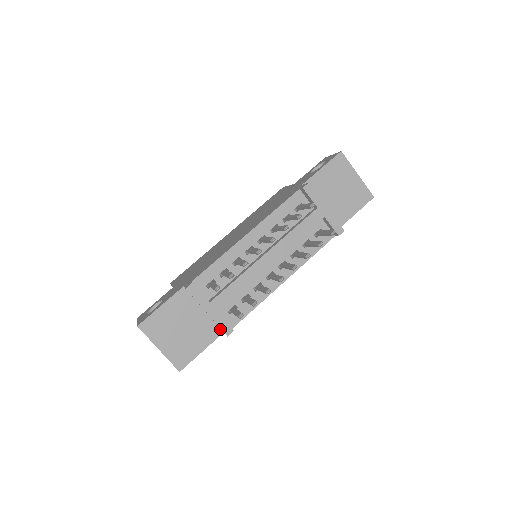
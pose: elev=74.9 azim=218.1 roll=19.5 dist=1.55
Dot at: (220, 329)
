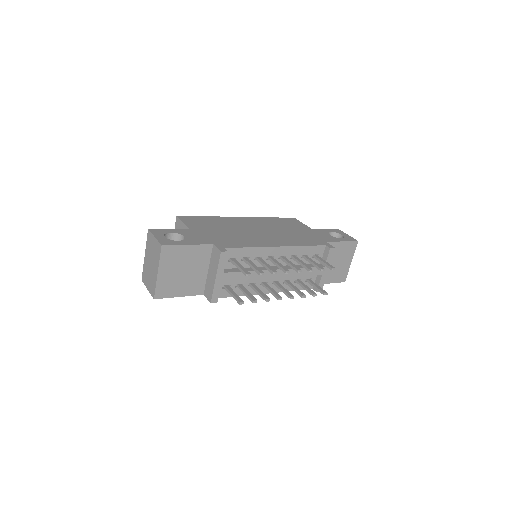
Dot at: (204, 291)
